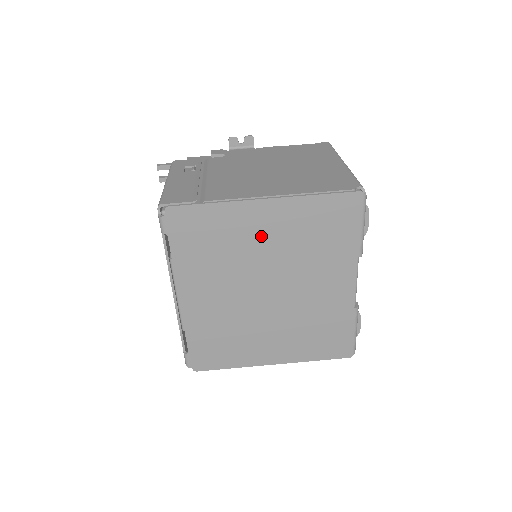
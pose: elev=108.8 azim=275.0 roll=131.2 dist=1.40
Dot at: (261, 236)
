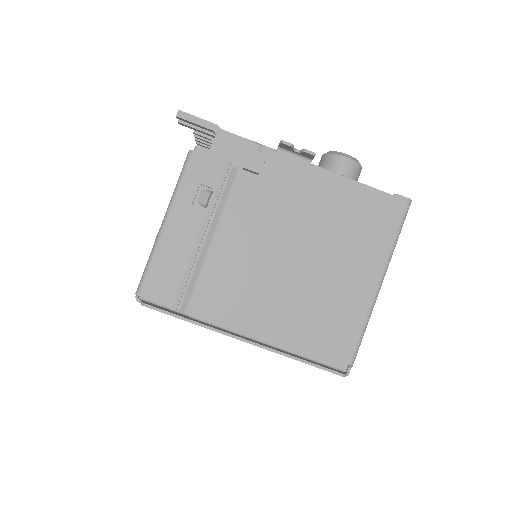
Dot at: occluded
